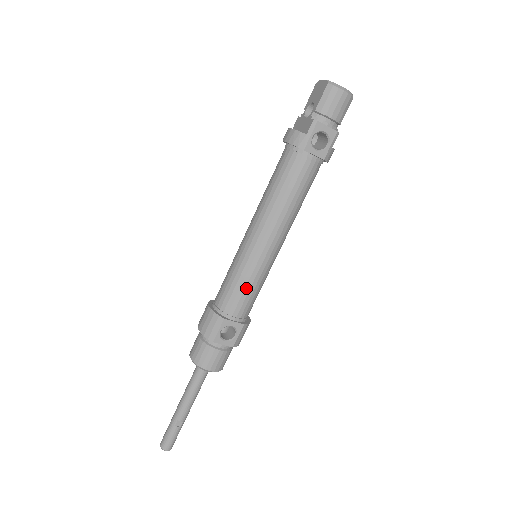
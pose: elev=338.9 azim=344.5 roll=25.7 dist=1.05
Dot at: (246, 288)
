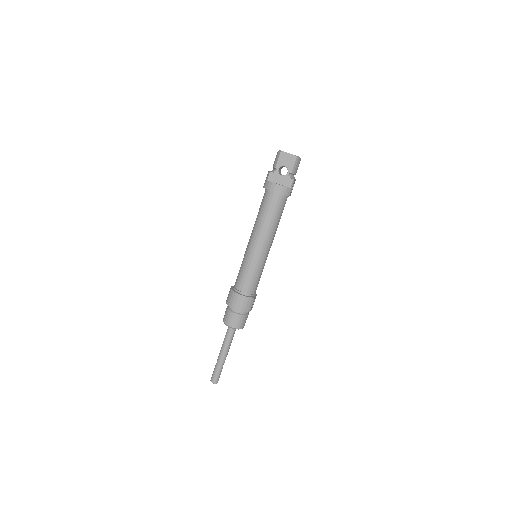
Dot at: occluded
